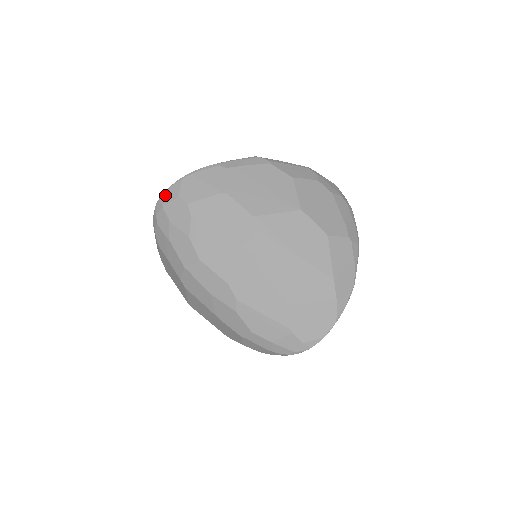
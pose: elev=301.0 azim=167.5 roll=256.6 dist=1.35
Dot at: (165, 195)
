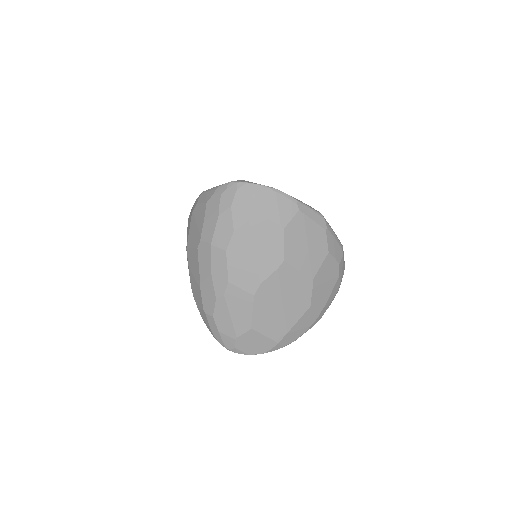
Dot at: (245, 186)
